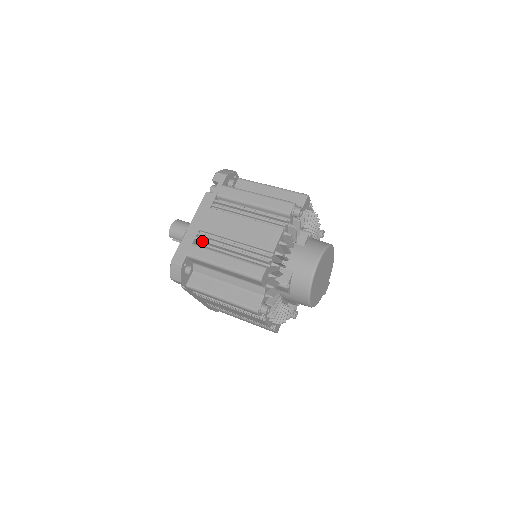
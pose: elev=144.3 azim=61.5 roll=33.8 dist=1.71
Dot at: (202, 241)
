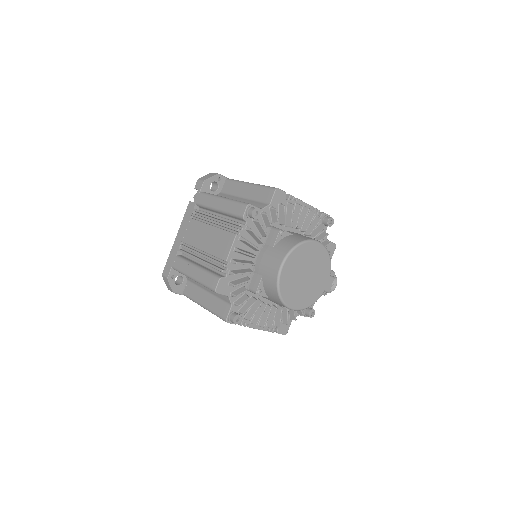
Dot at: occluded
